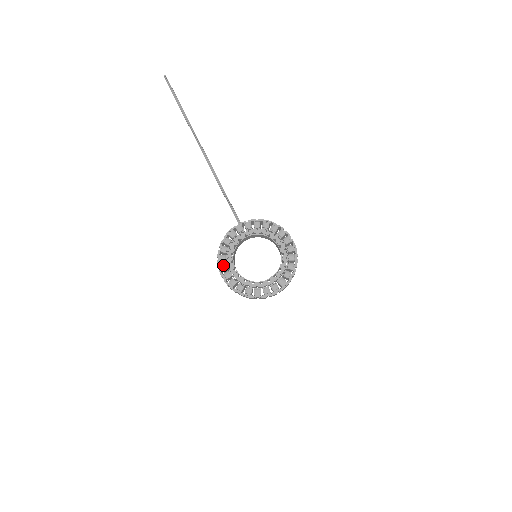
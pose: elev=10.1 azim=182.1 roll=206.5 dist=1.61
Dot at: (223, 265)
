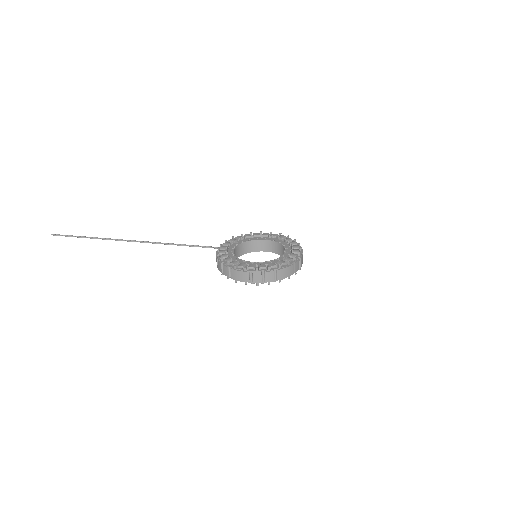
Dot at: (240, 264)
